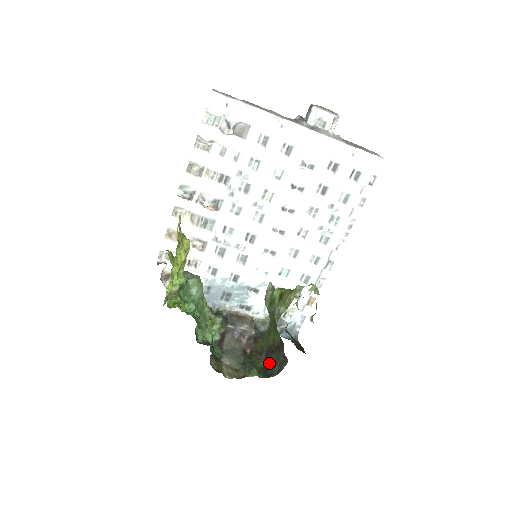
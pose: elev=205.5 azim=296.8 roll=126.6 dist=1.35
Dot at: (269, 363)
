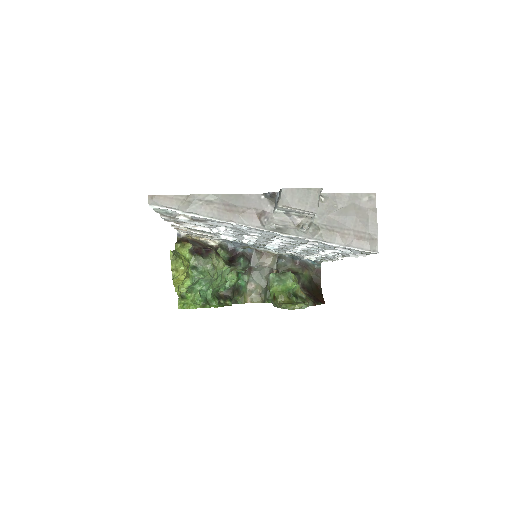
Dot at: occluded
